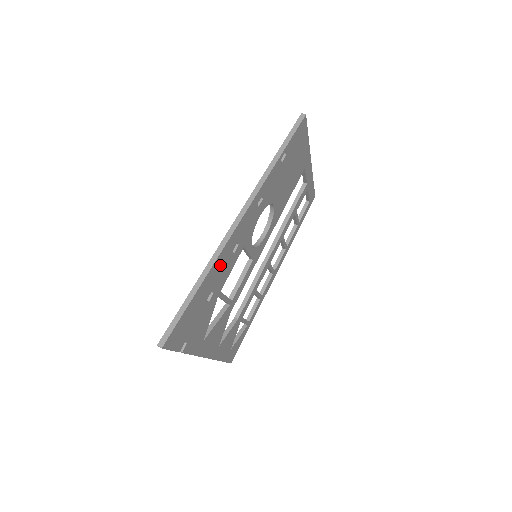
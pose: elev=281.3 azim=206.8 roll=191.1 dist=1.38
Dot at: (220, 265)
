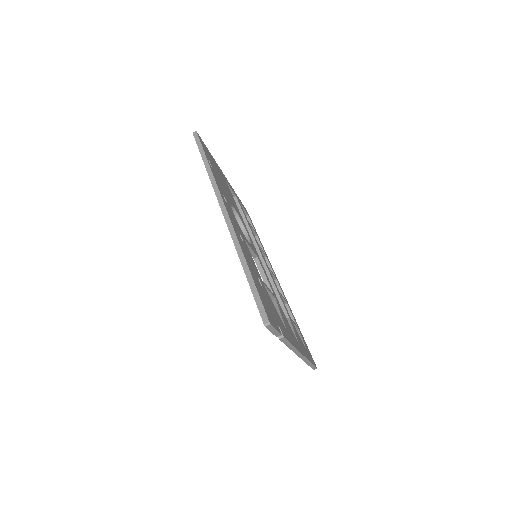
Dot at: (244, 251)
